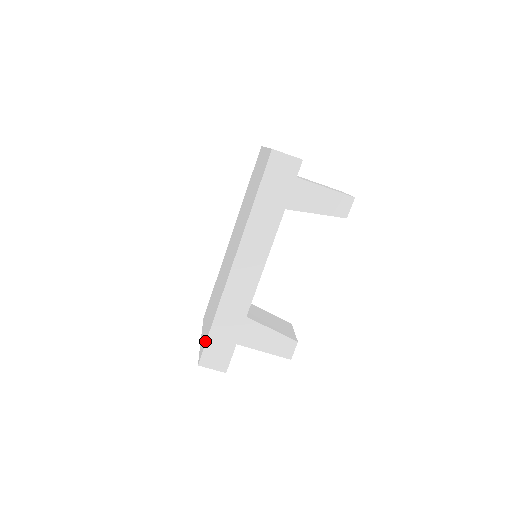
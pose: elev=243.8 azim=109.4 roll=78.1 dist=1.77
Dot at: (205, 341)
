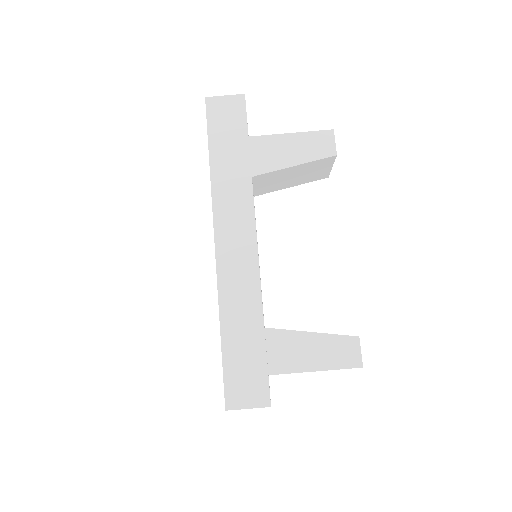
Dot at: (223, 370)
